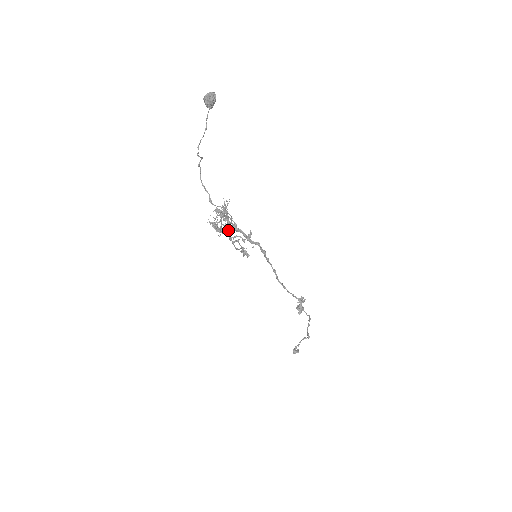
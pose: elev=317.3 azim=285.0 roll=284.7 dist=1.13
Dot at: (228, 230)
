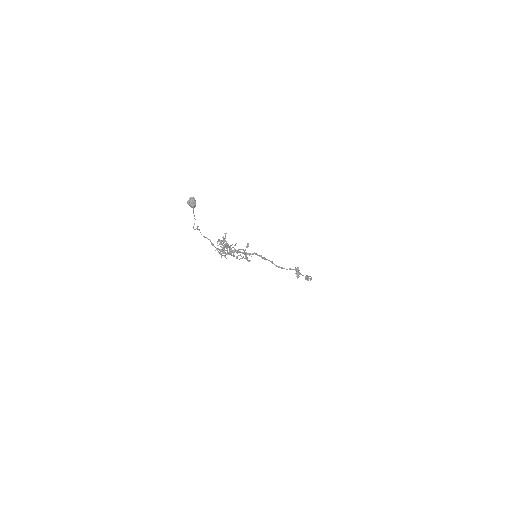
Dot at: (230, 254)
